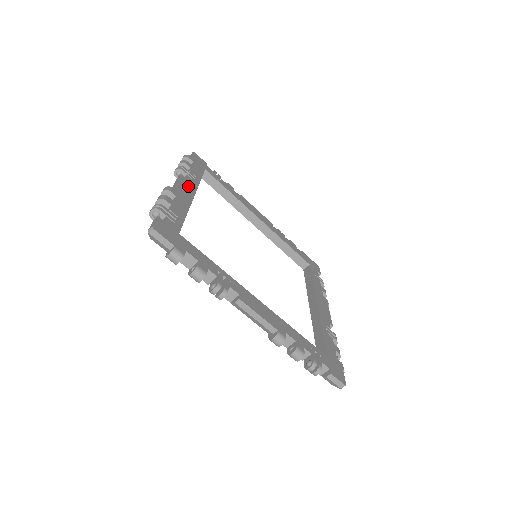
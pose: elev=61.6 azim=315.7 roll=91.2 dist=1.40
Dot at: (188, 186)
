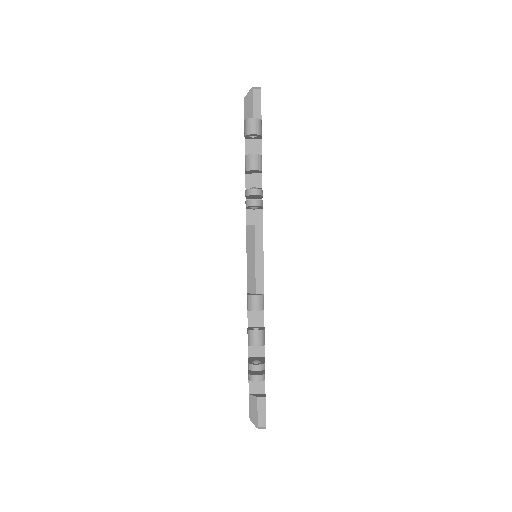
Dot at: occluded
